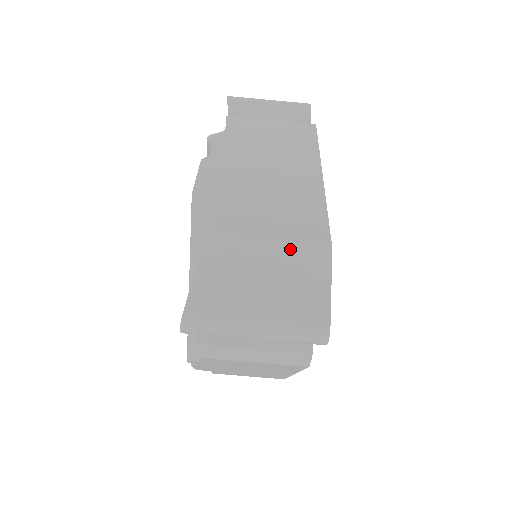
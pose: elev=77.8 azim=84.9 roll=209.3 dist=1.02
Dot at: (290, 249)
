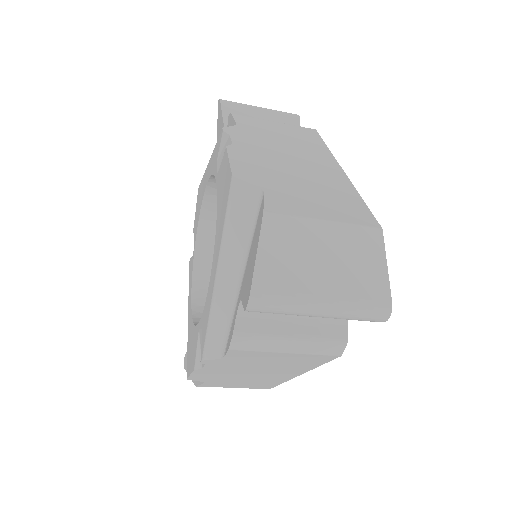
Dot at: (345, 228)
